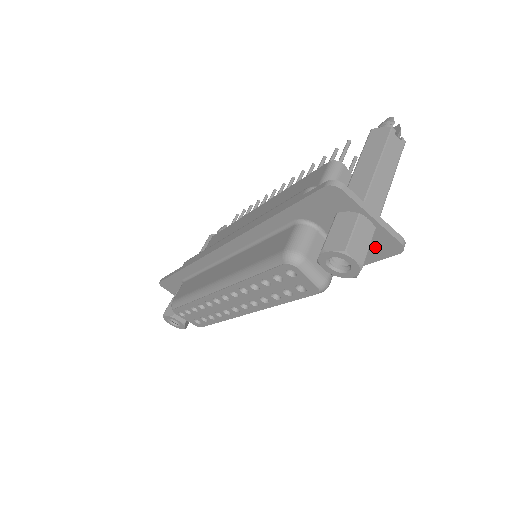
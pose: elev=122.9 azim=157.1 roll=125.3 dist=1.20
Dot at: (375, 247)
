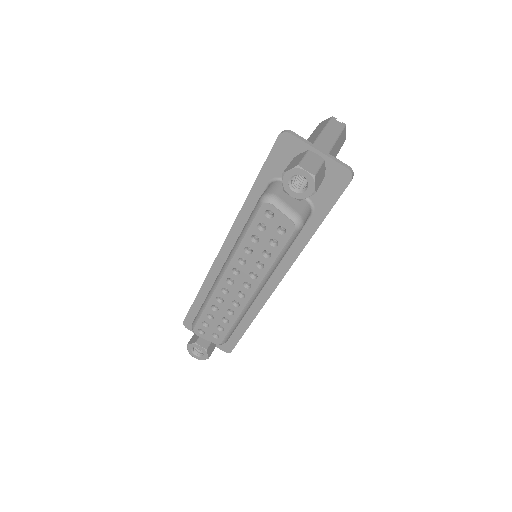
Dot at: (332, 183)
